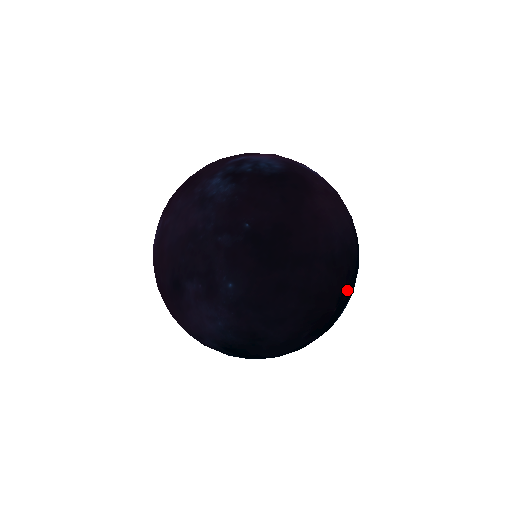
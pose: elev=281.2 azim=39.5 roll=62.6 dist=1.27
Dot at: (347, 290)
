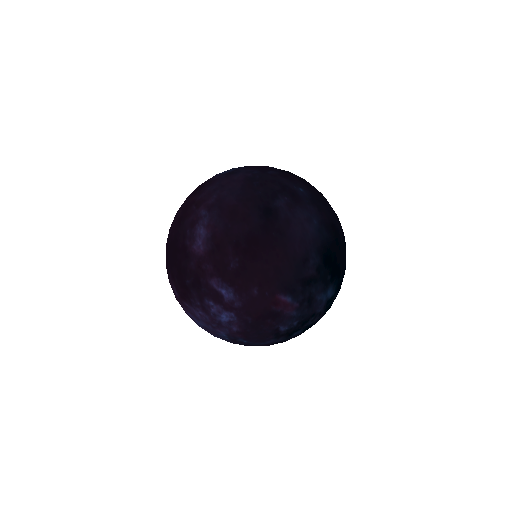
Dot at: occluded
